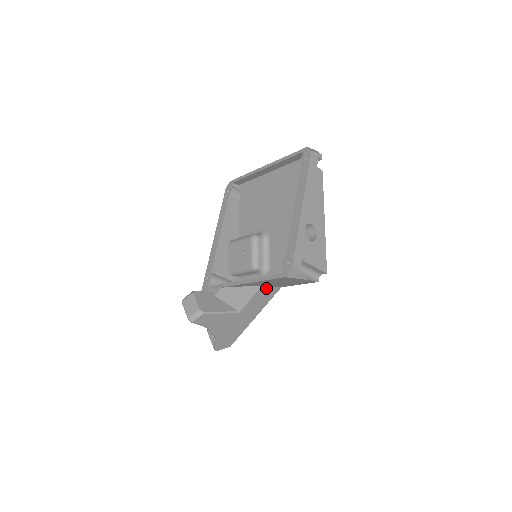
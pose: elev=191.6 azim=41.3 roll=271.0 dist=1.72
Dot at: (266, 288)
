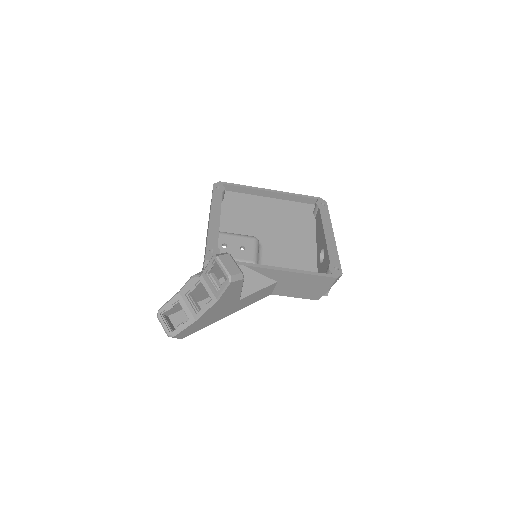
Dot at: (272, 287)
